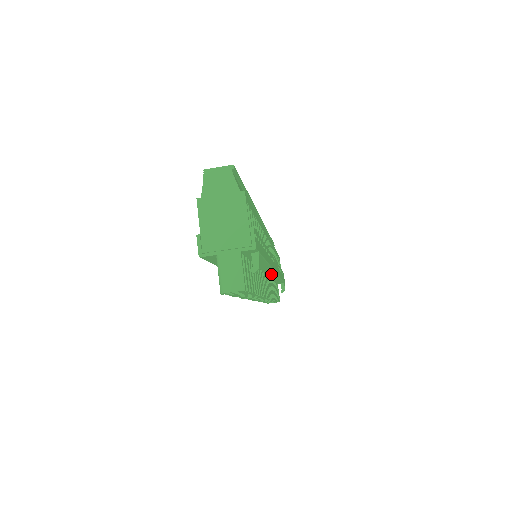
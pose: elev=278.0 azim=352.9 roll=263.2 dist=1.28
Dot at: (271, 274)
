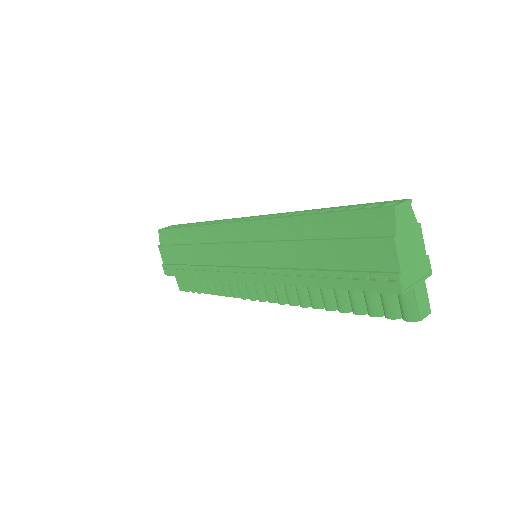
Dot at: occluded
